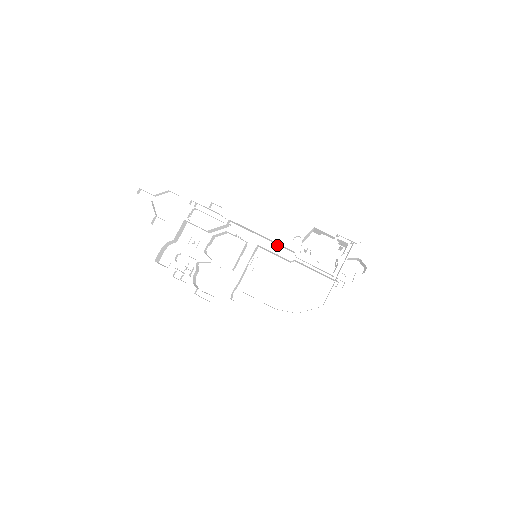
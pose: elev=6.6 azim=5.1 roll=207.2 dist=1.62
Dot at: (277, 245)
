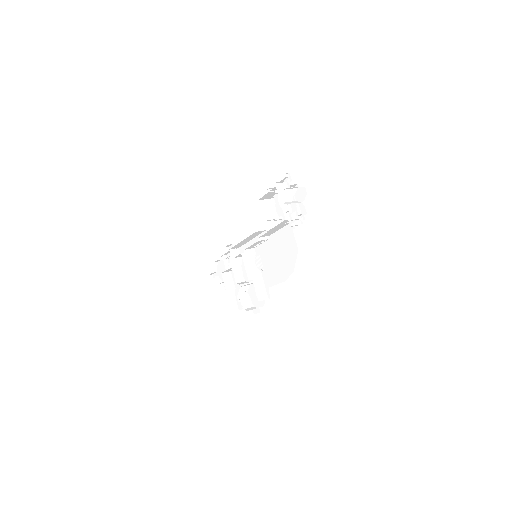
Dot at: (258, 236)
